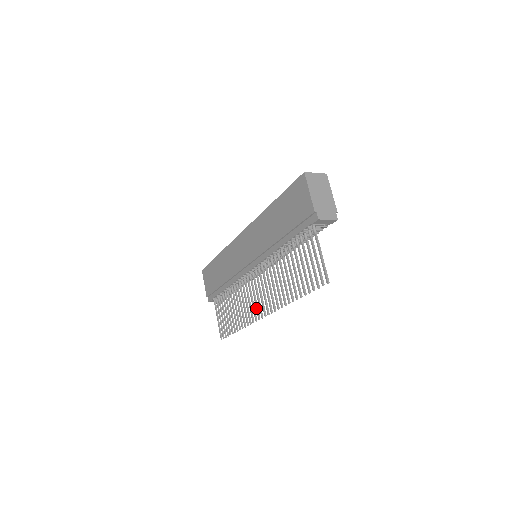
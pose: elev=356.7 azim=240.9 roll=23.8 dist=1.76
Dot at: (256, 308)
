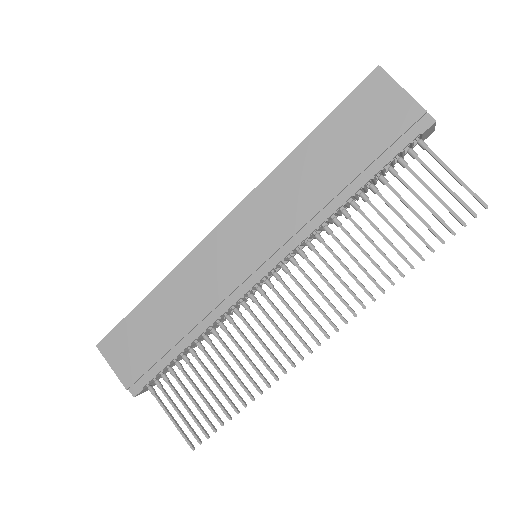
Dot at: (297, 336)
